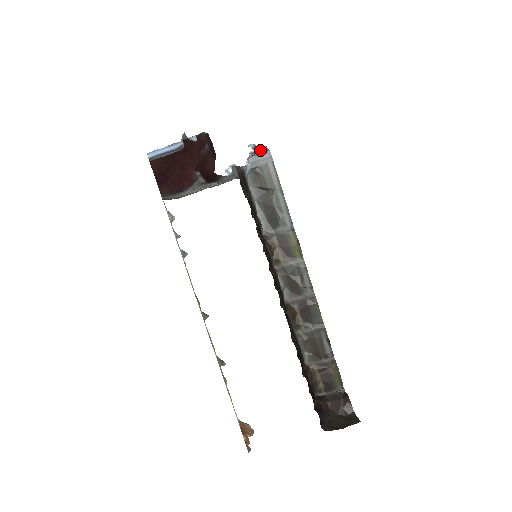
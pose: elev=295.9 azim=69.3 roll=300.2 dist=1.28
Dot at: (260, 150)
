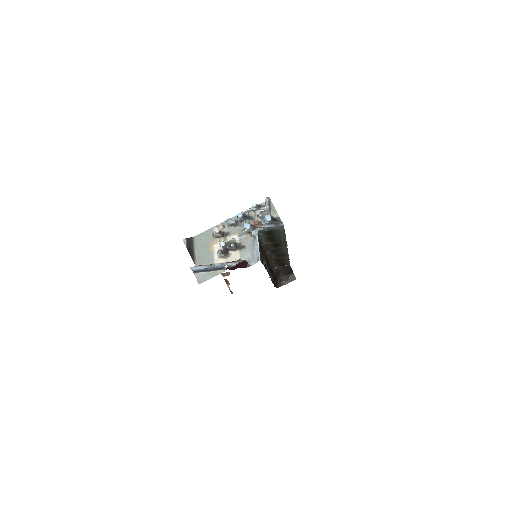
Dot at: (275, 224)
